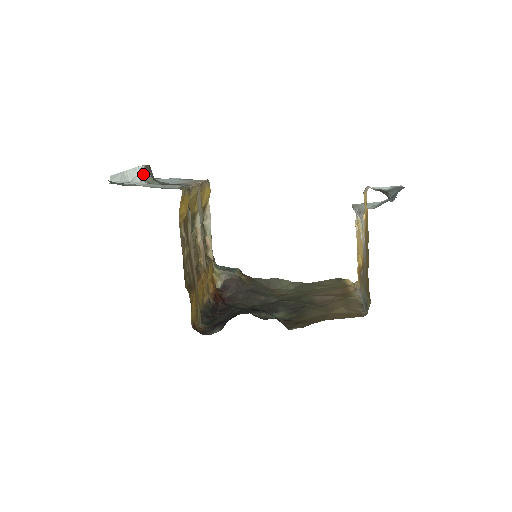
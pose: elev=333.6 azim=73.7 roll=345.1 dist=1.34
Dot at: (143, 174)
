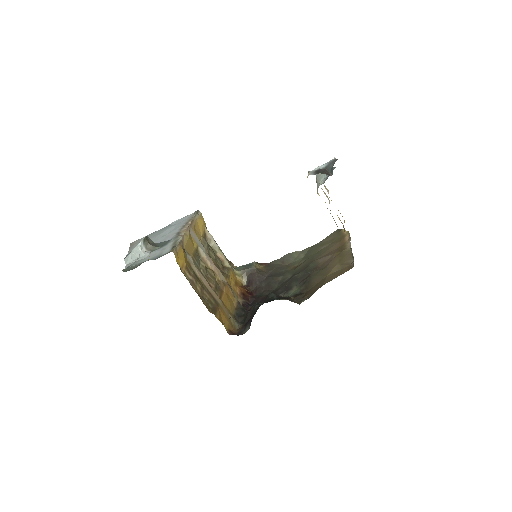
Dot at: (145, 247)
